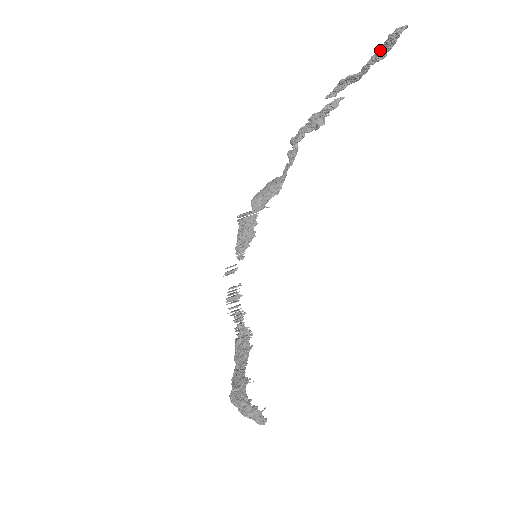
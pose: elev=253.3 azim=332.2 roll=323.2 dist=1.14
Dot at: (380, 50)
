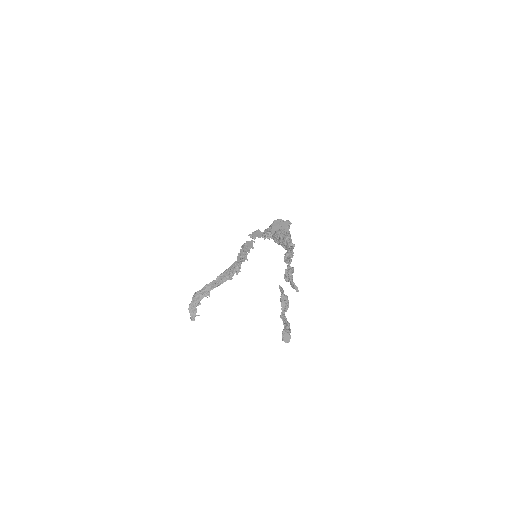
Dot at: (284, 324)
